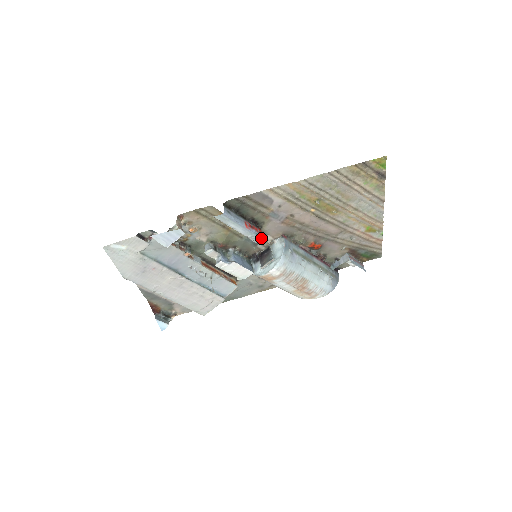
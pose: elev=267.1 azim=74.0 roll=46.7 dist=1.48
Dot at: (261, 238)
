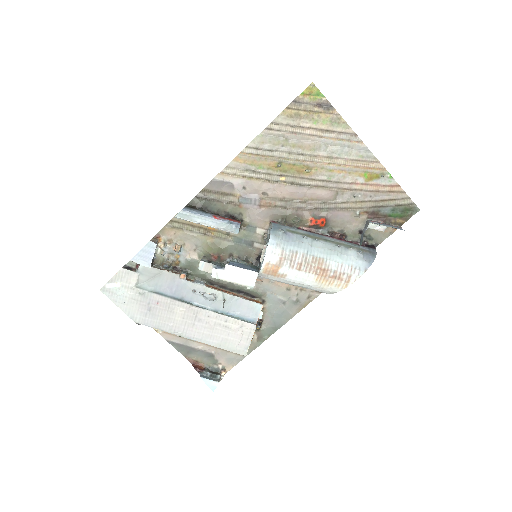
Dot at: (239, 226)
